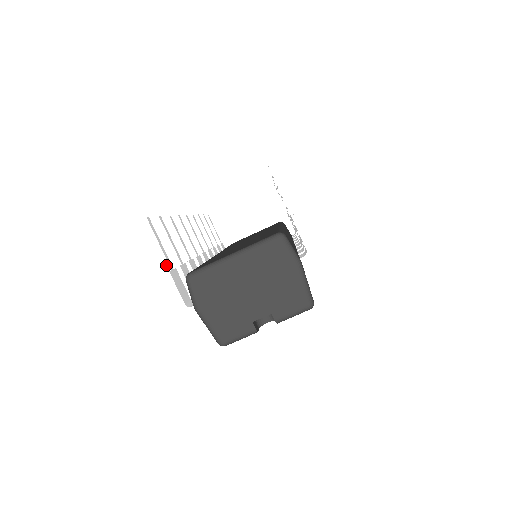
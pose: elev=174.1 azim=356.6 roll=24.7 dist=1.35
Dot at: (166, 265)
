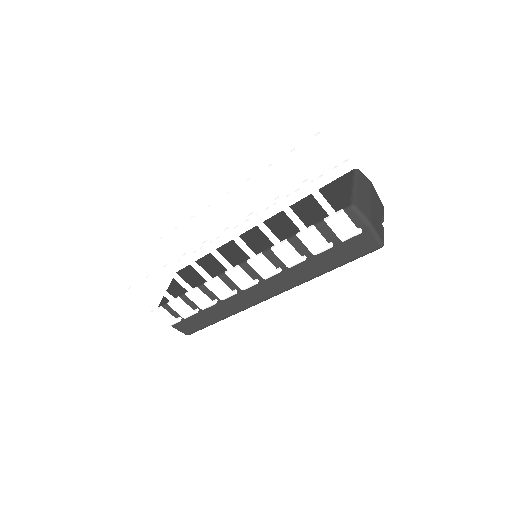
Dot at: (333, 210)
